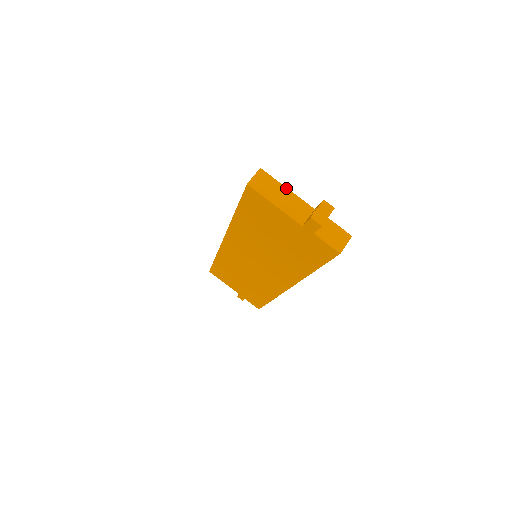
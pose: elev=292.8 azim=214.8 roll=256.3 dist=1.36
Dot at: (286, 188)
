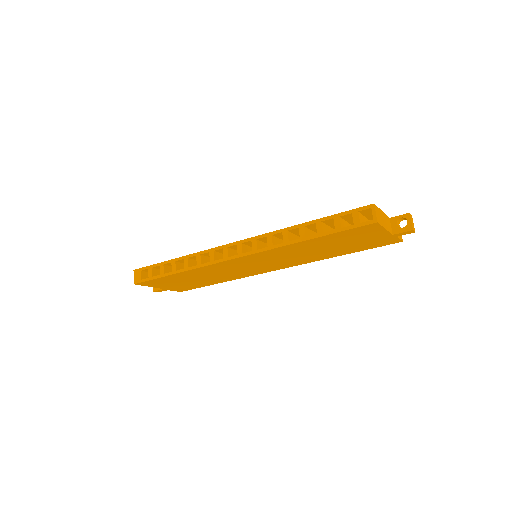
Dot at: (382, 211)
